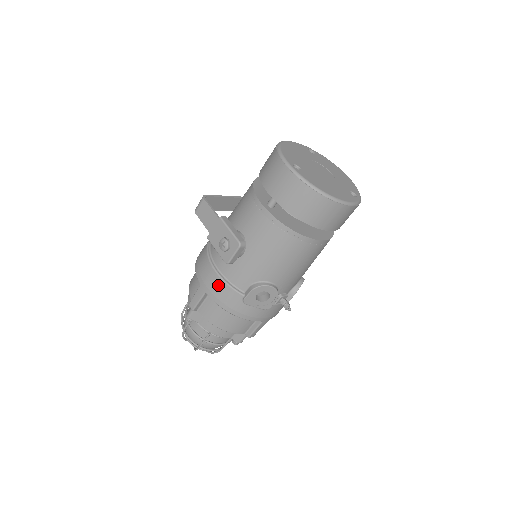
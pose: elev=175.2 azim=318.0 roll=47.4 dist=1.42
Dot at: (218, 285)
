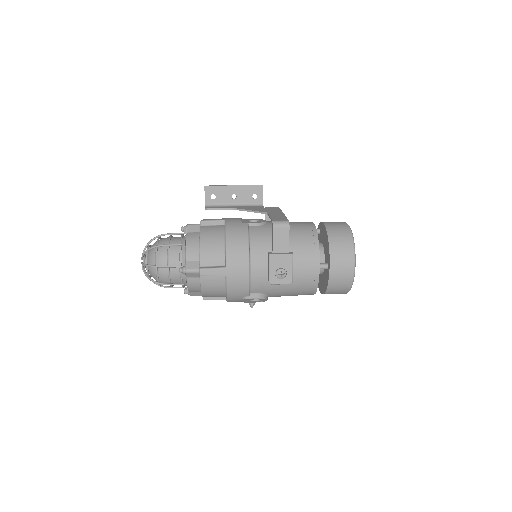
Dot at: (242, 281)
